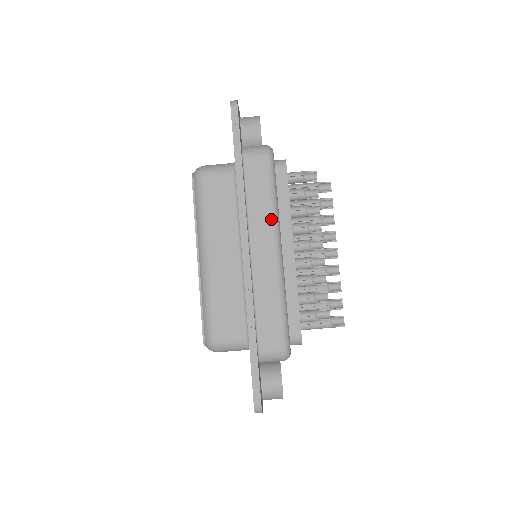
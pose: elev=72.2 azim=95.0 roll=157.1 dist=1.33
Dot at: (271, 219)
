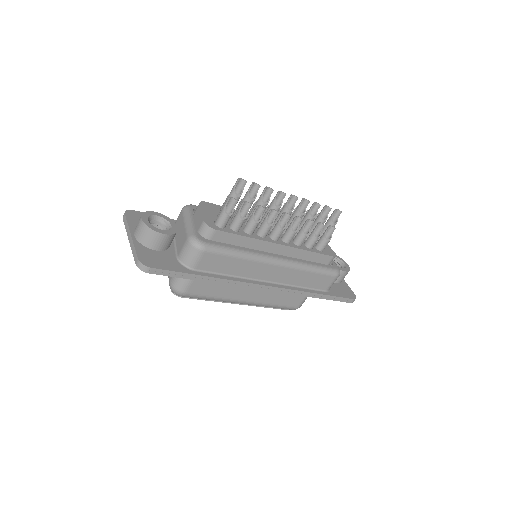
Dot at: (255, 263)
